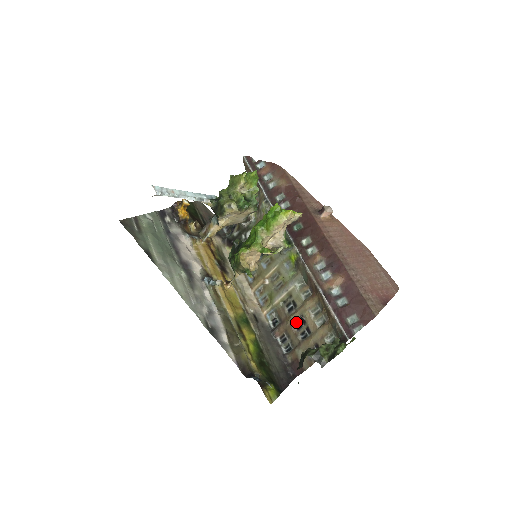
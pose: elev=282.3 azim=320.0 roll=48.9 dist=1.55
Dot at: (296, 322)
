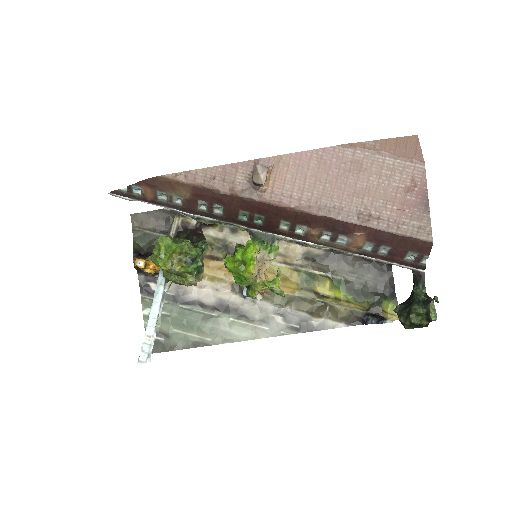
Dot at: occluded
